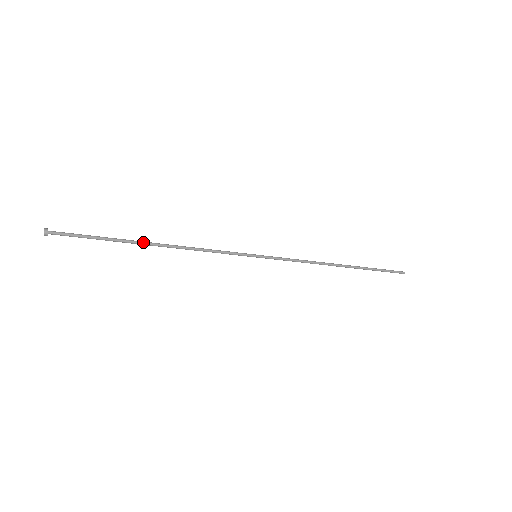
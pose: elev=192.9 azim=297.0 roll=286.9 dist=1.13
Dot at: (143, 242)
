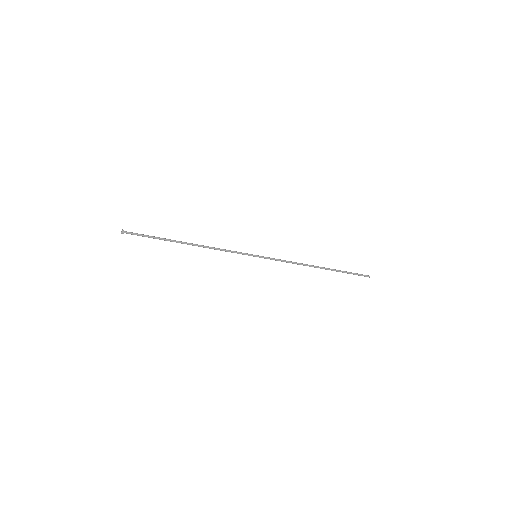
Dot at: (181, 241)
